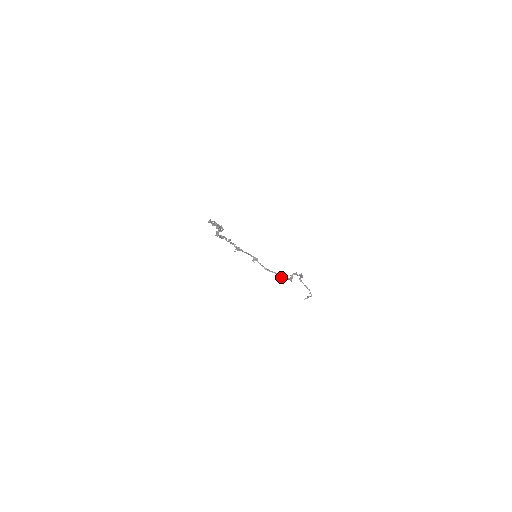
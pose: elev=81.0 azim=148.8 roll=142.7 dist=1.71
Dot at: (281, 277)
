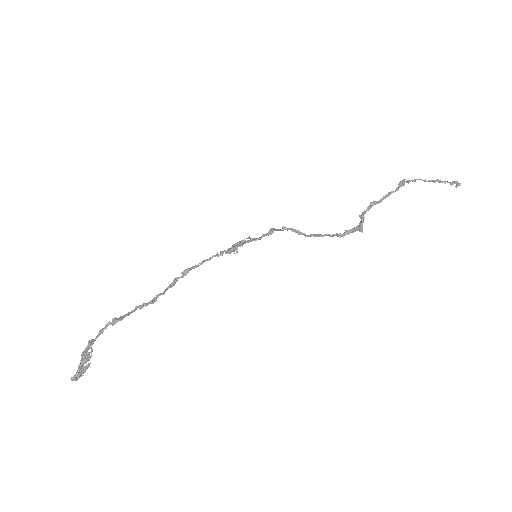
Dot at: occluded
